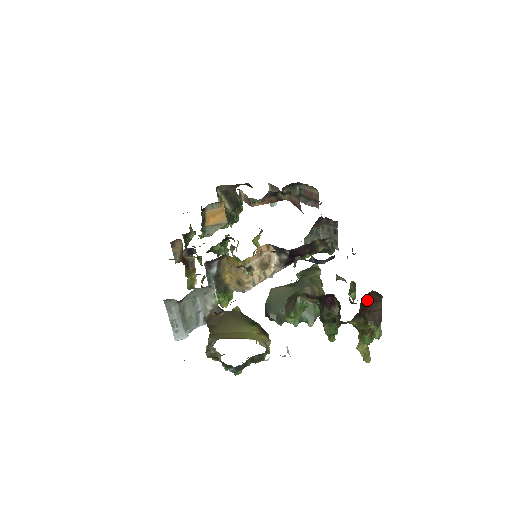
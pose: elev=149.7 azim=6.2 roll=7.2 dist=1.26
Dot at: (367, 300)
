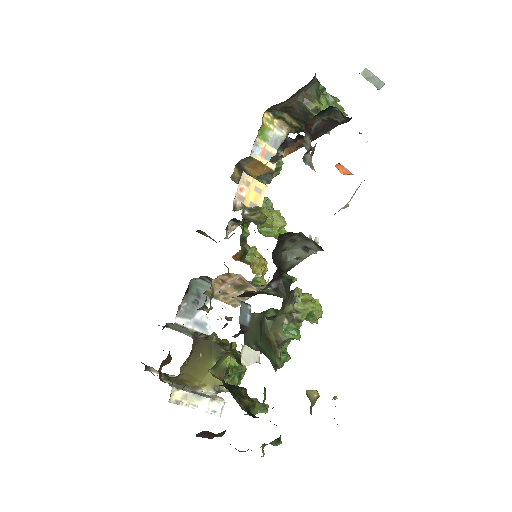
Dot at: occluded
